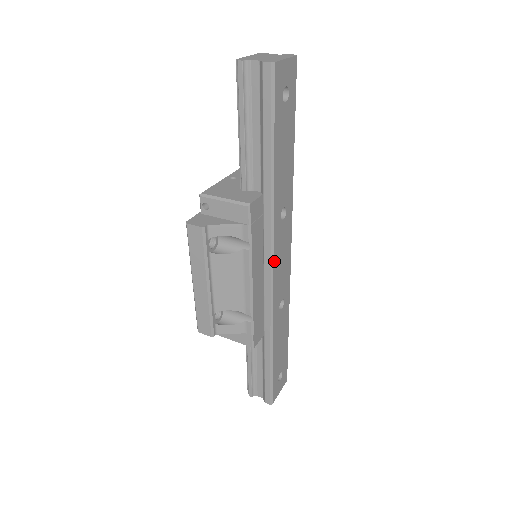
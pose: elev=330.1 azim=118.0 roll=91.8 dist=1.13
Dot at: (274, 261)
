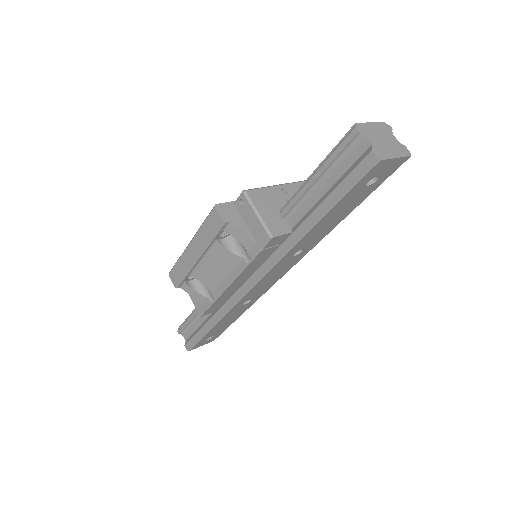
Dot at: (262, 278)
